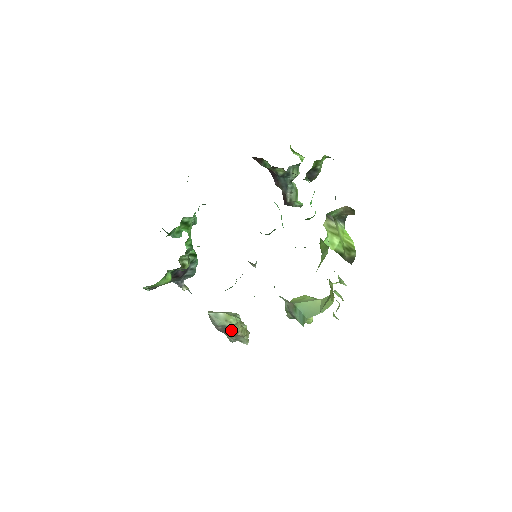
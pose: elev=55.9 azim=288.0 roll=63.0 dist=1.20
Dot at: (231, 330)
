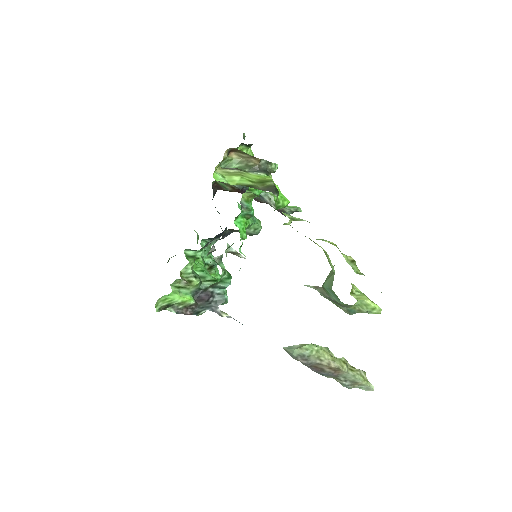
Dot at: (320, 362)
